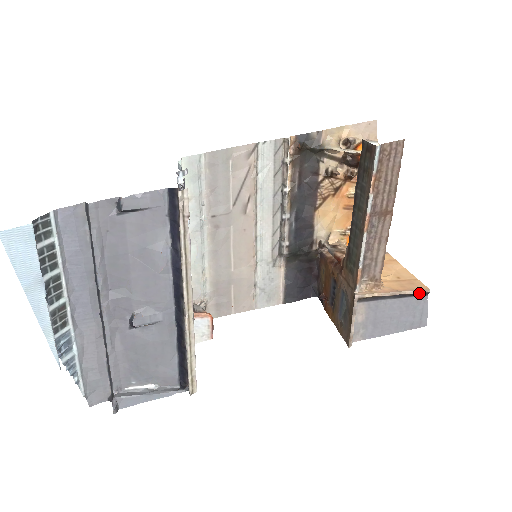
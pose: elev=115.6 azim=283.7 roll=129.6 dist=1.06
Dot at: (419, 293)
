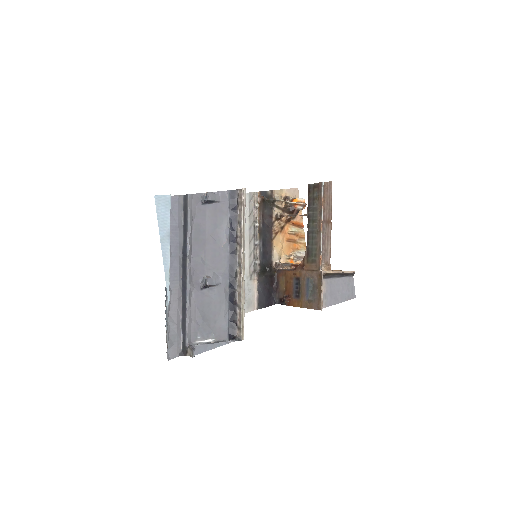
Dot at: (350, 273)
